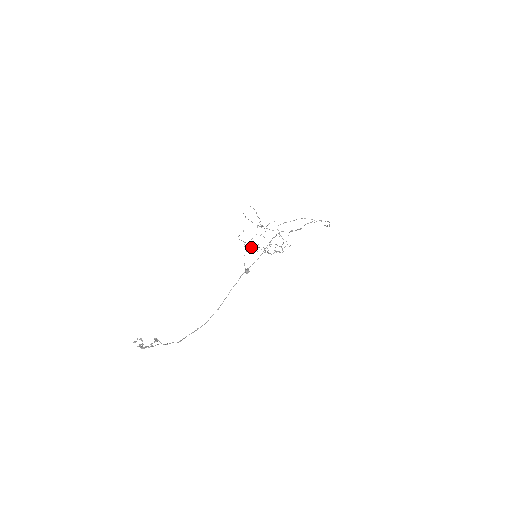
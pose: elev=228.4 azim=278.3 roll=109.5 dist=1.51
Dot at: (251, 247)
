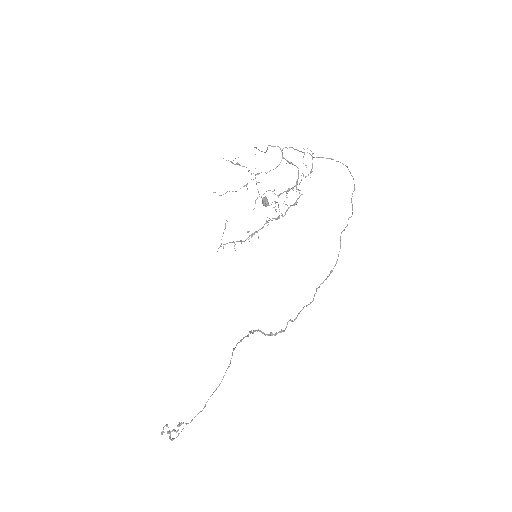
Dot at: (247, 232)
